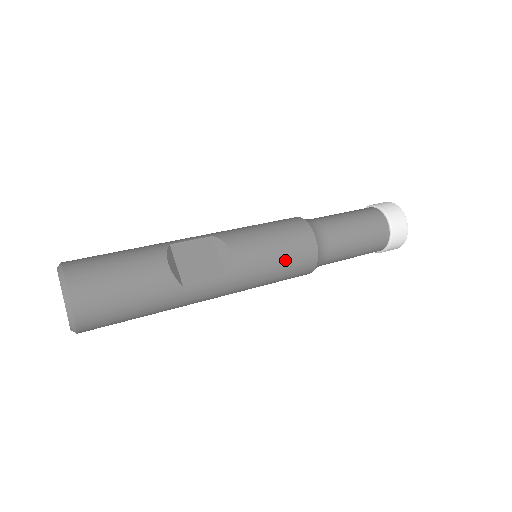
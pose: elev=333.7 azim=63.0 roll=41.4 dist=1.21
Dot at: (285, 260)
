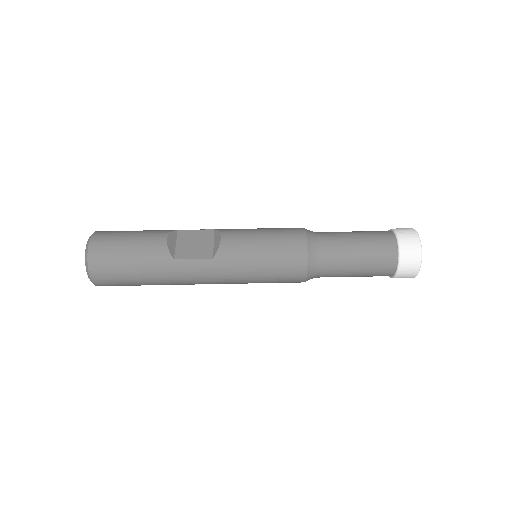
Dot at: (271, 255)
